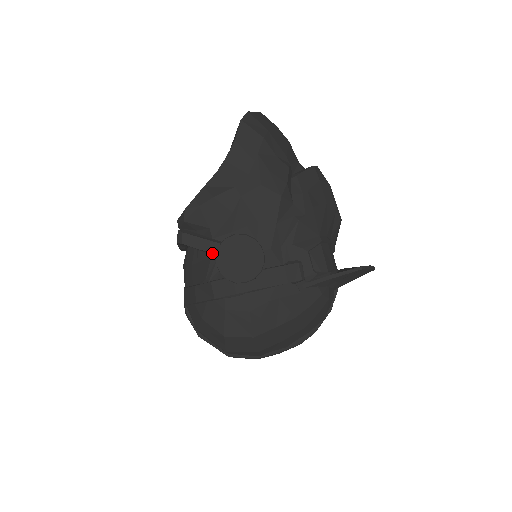
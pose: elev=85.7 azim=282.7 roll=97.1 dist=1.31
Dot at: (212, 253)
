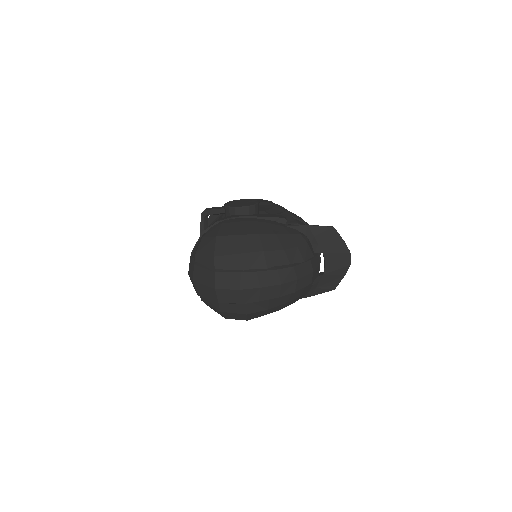
Dot at: (223, 208)
